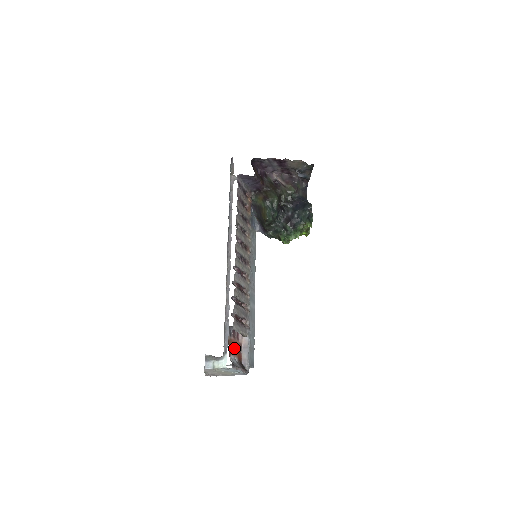
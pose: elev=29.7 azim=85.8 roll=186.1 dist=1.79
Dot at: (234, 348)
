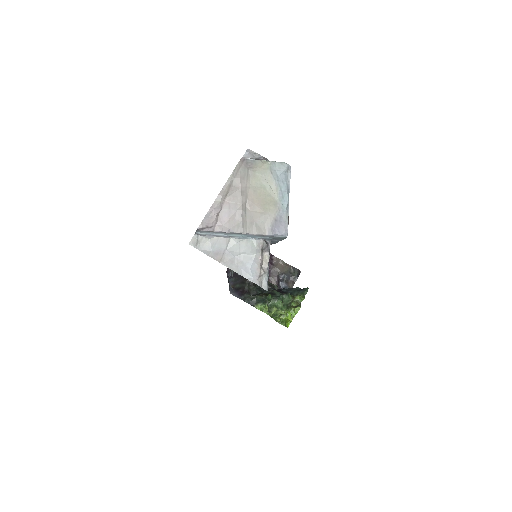
Dot at: occluded
